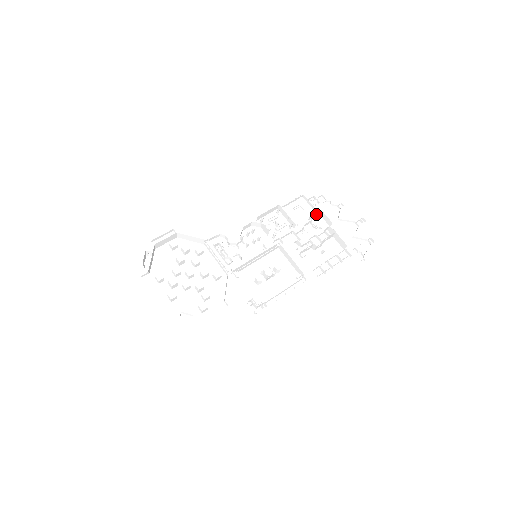
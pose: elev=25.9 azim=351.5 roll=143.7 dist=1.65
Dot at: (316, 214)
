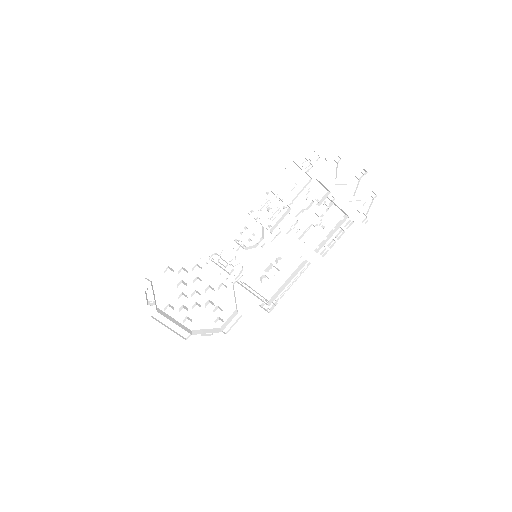
Dot at: (311, 183)
